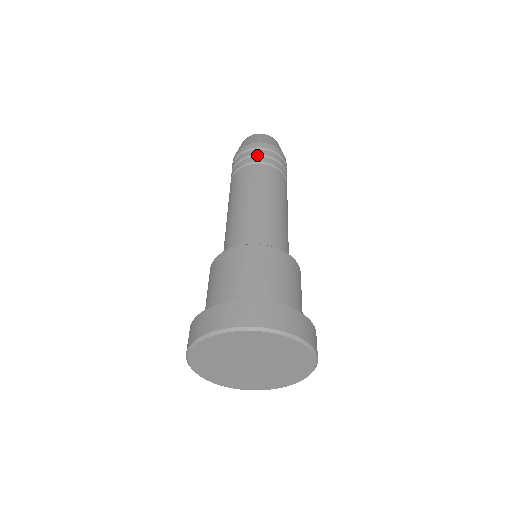
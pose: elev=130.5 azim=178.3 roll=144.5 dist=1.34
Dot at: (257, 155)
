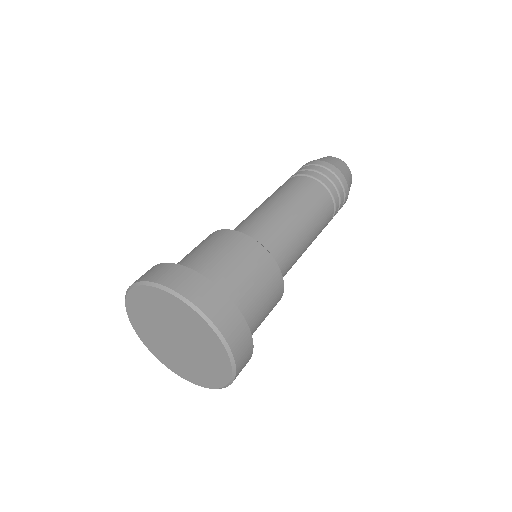
Dot at: occluded
